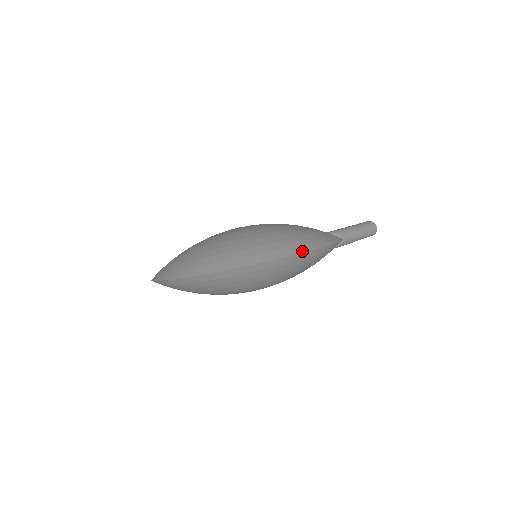
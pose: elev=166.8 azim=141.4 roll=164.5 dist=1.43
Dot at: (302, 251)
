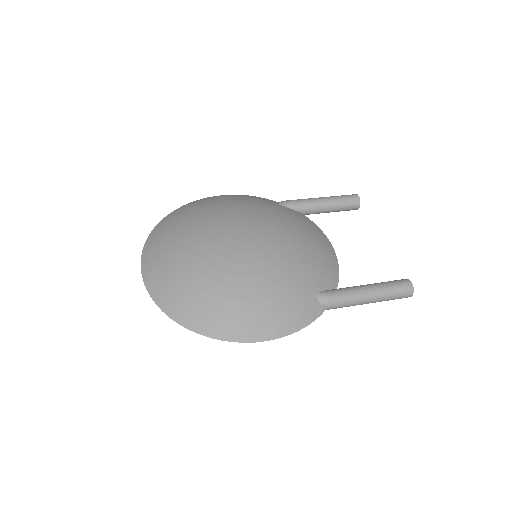
Dot at: (228, 339)
